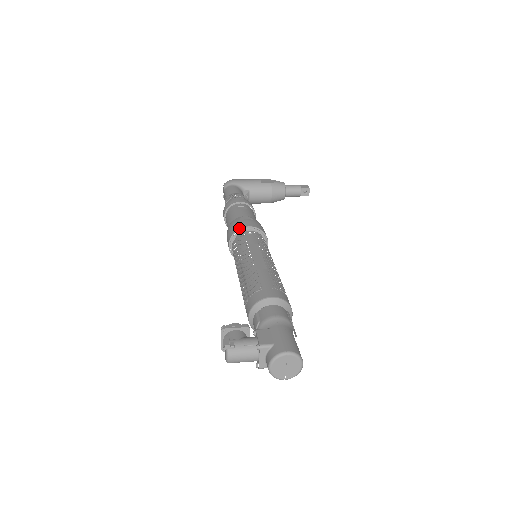
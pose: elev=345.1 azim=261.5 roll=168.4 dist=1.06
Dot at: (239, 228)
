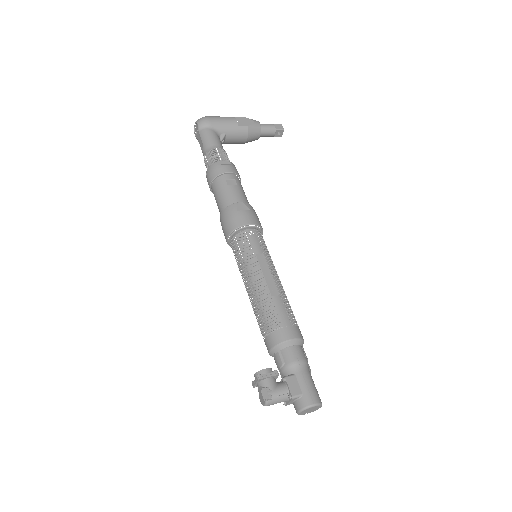
Dot at: (240, 226)
